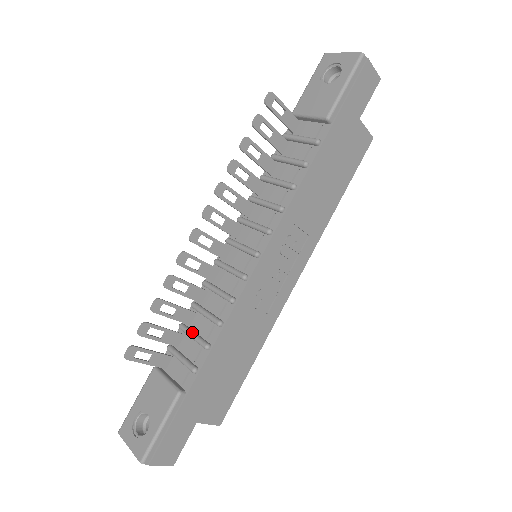
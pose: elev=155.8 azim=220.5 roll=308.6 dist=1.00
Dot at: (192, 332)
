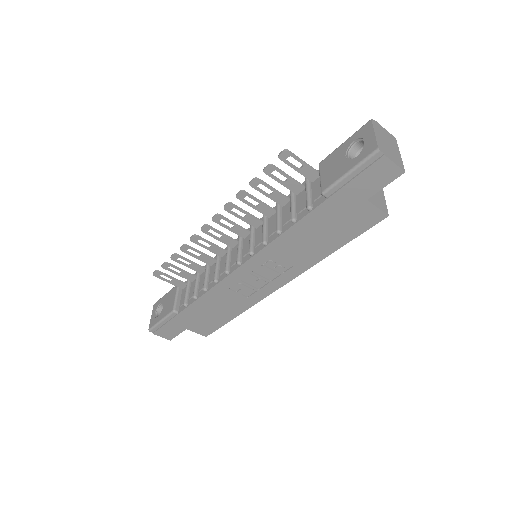
Dot at: (197, 281)
